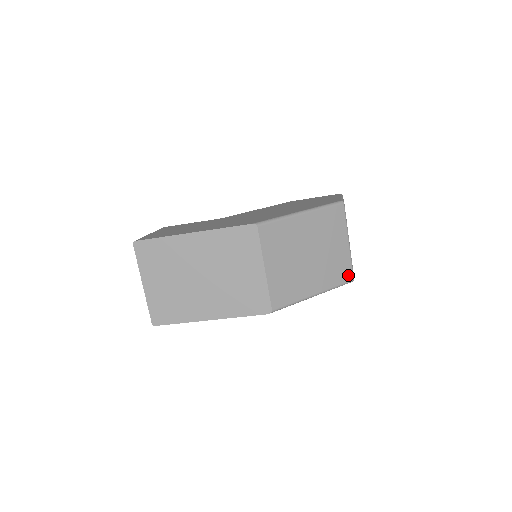
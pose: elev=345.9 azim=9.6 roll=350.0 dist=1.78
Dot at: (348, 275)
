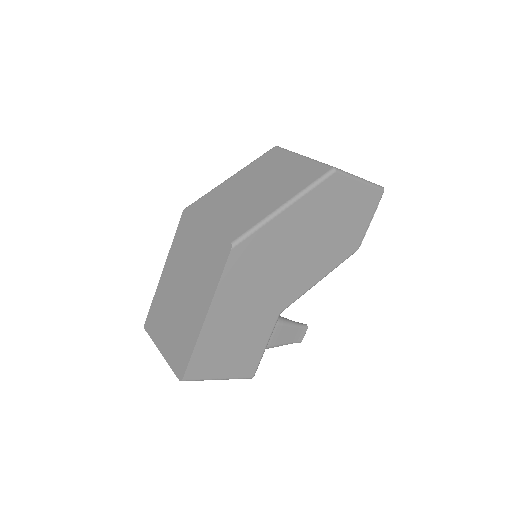
Dot at: (322, 170)
